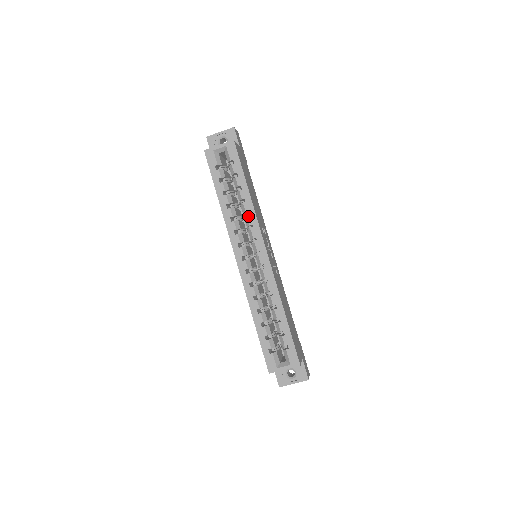
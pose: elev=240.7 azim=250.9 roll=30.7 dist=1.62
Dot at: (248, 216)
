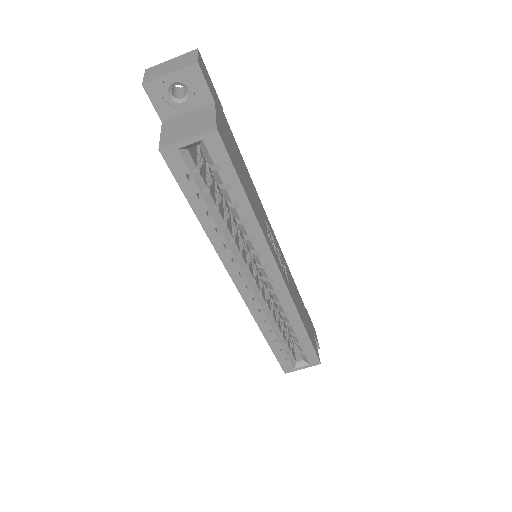
Dot at: (252, 240)
